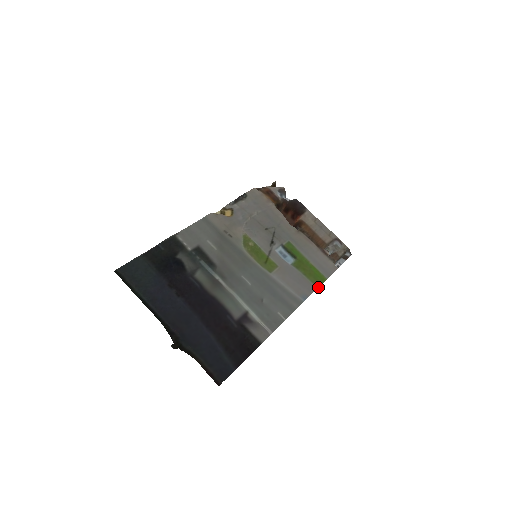
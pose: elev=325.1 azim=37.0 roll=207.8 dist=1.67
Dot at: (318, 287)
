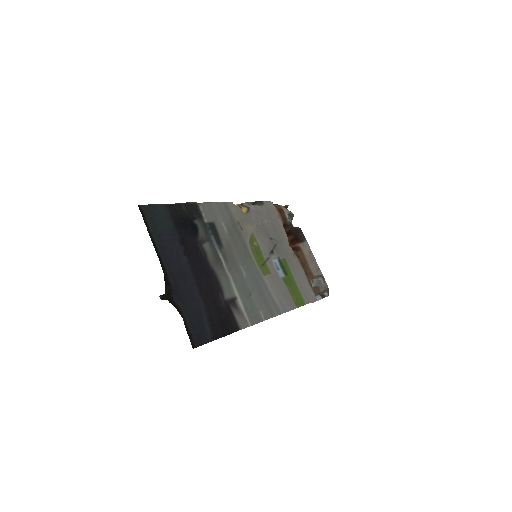
Dot at: (297, 307)
